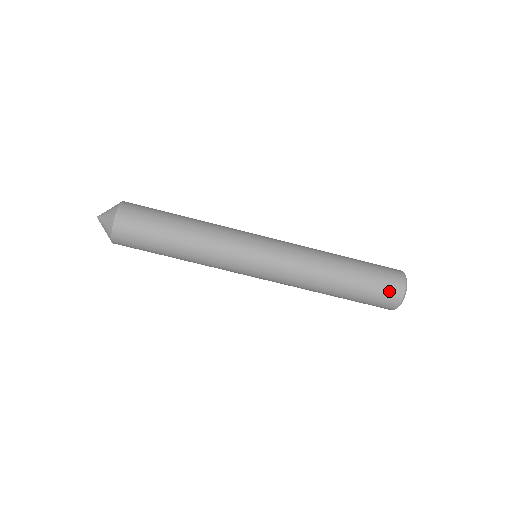
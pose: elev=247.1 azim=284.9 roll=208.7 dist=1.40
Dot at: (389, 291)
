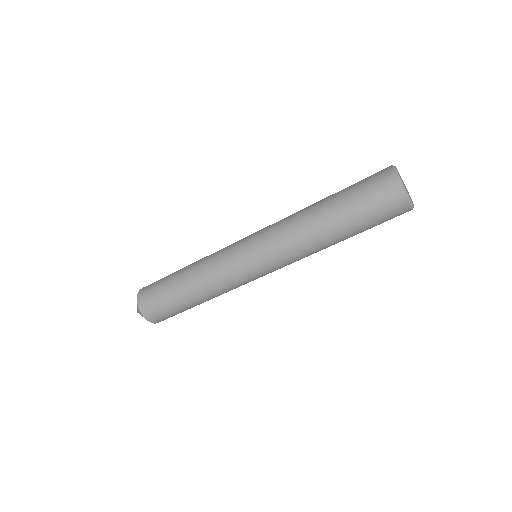
Dot at: (382, 195)
